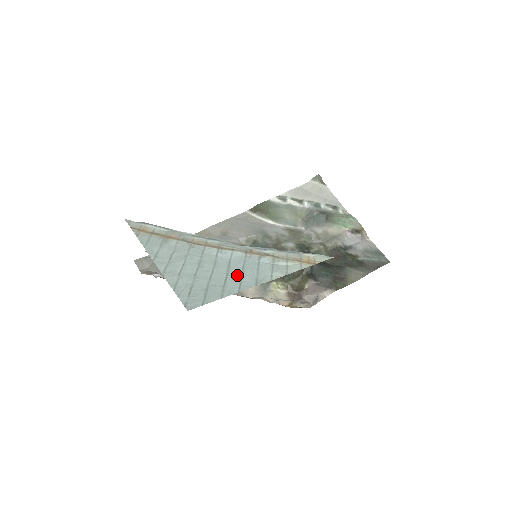
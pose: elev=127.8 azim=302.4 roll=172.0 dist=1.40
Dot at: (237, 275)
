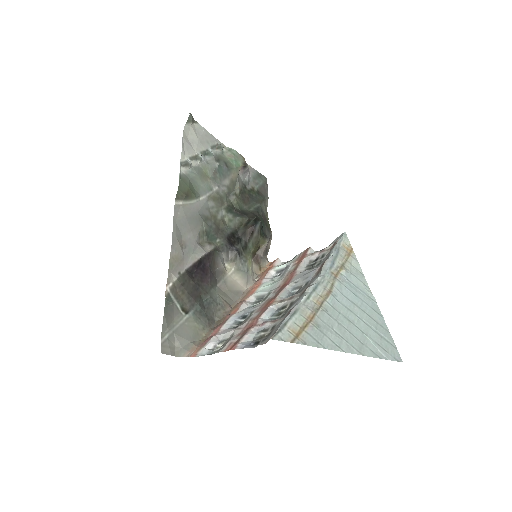
Dot at: (365, 305)
